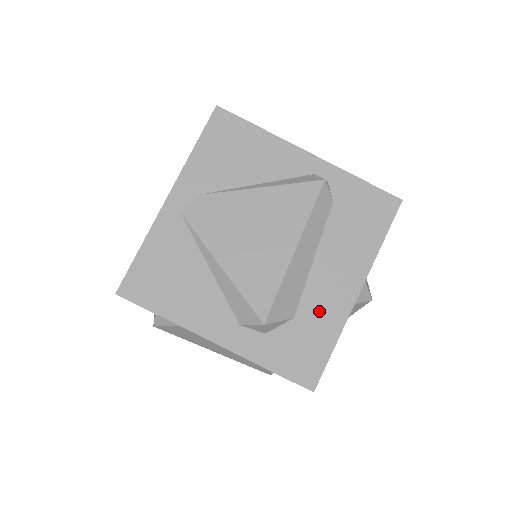
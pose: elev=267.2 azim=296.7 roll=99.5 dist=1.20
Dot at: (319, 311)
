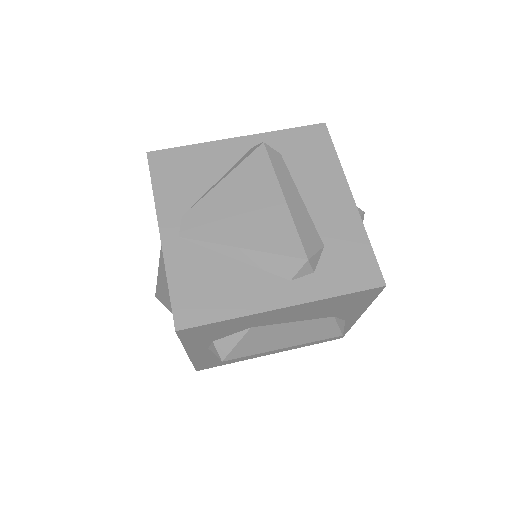
Dot at: (337, 229)
